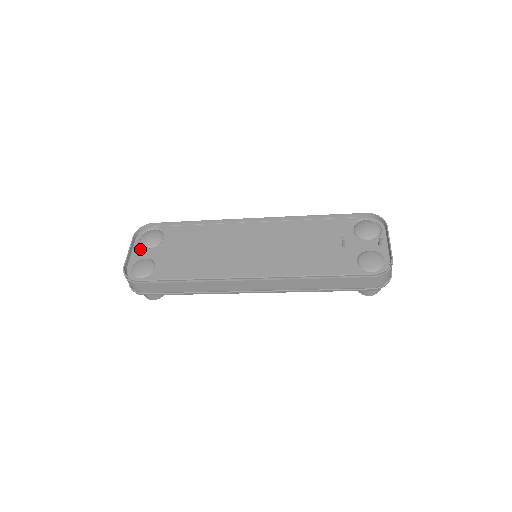
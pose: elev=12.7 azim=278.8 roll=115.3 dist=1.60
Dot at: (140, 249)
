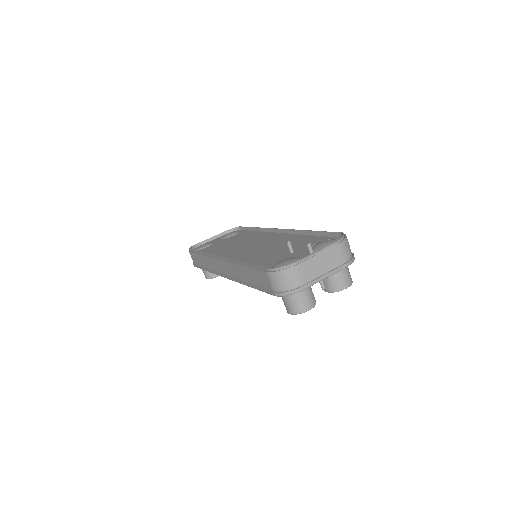
Dot at: (218, 238)
